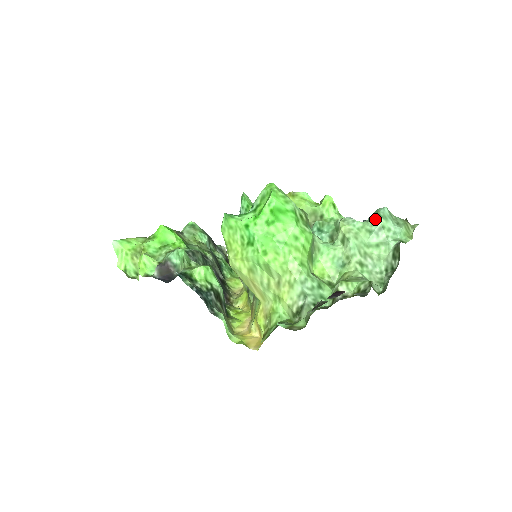
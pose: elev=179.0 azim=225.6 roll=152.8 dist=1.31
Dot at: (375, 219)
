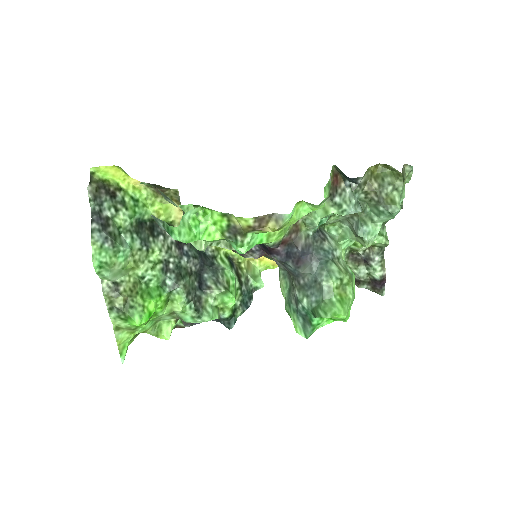
Dot at: occluded
